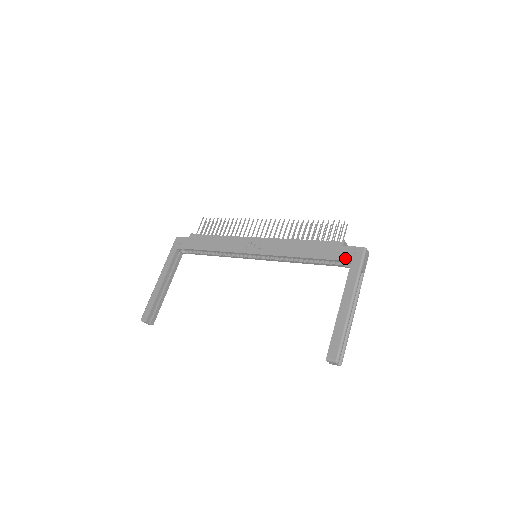
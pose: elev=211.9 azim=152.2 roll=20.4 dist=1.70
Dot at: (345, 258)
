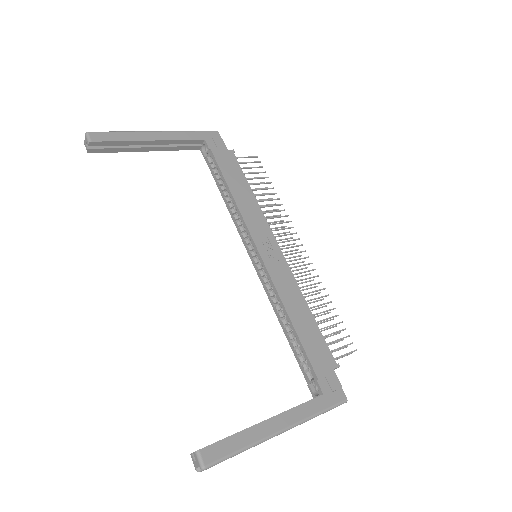
Dot at: (323, 382)
